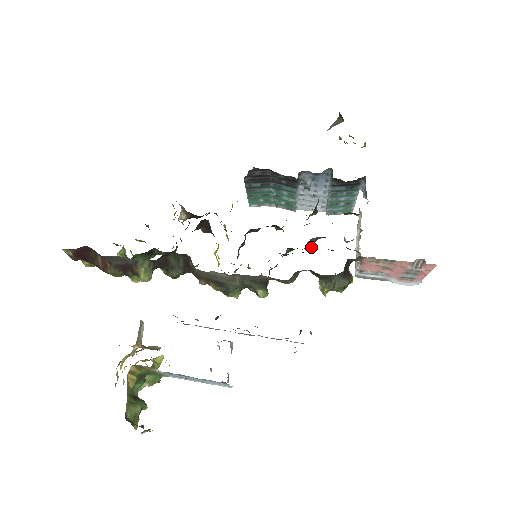
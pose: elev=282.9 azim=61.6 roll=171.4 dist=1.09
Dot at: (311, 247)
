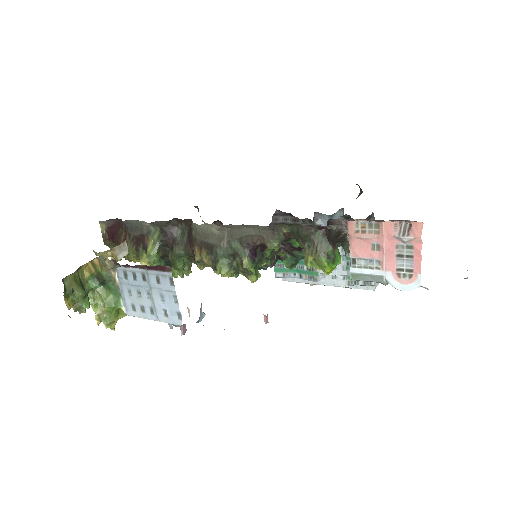
Dot at: occluded
